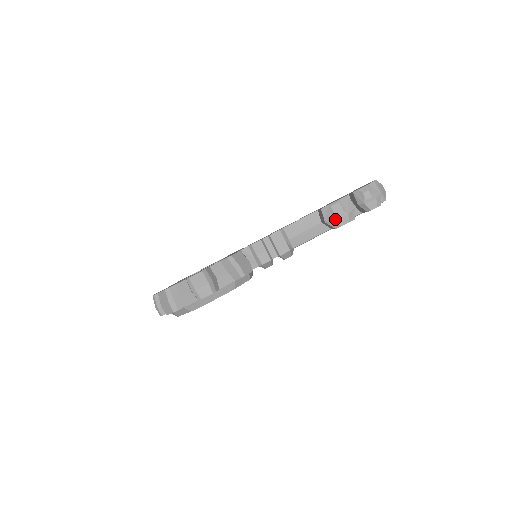
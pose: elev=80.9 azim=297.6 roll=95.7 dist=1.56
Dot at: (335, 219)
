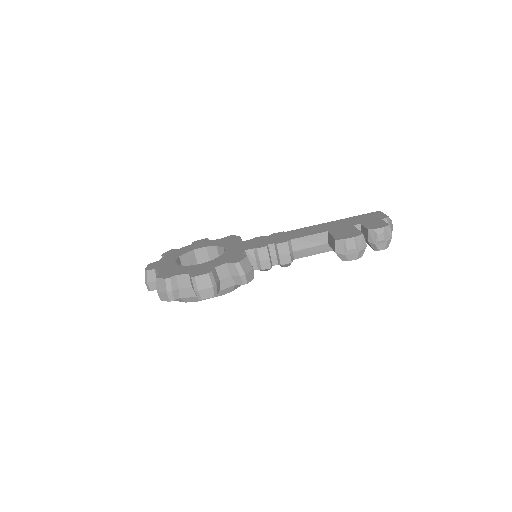
Dot at: (346, 254)
